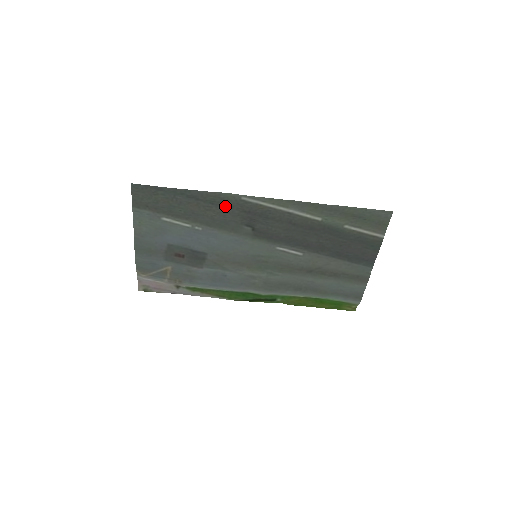
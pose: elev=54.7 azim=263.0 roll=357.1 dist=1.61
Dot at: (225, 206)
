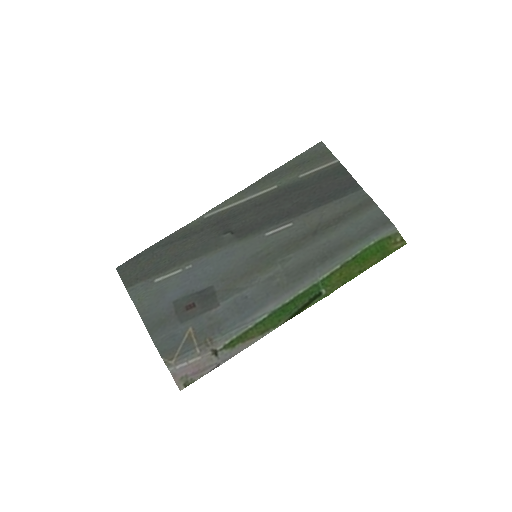
Dot at: (197, 233)
